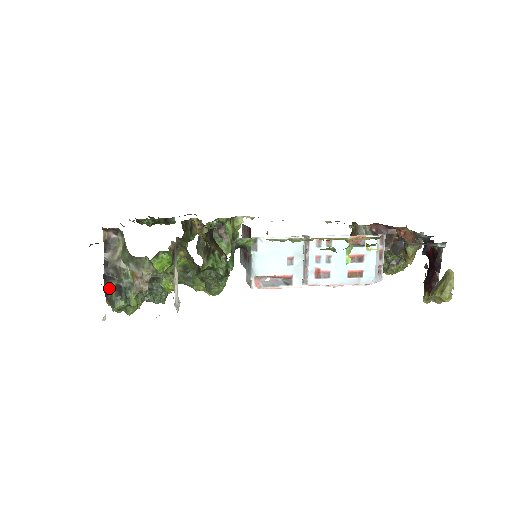
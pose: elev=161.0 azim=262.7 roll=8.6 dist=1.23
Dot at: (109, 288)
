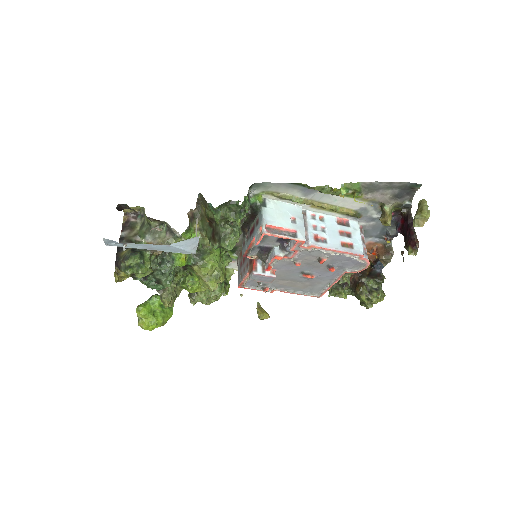
Dot at: (122, 254)
